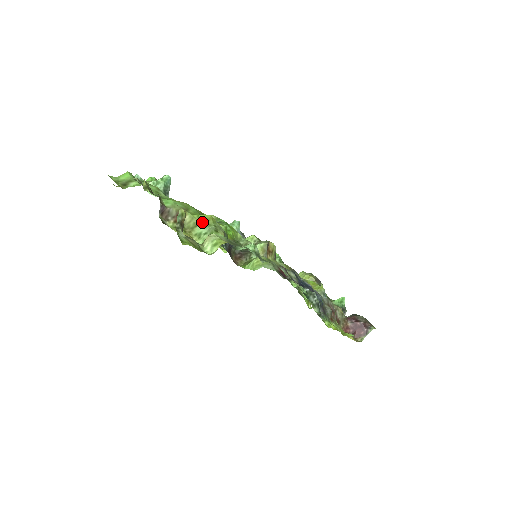
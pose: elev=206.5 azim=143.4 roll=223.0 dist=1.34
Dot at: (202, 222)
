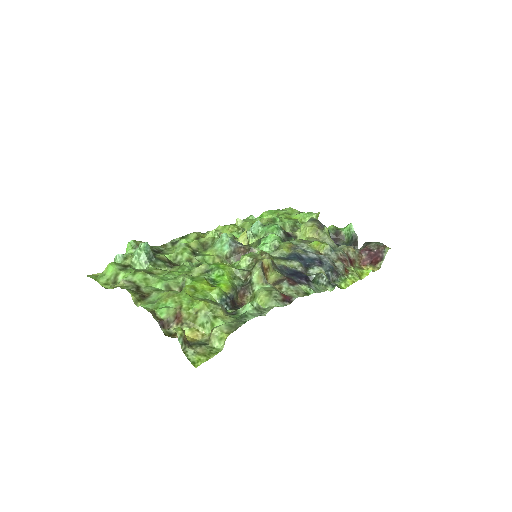
Dot at: (199, 313)
